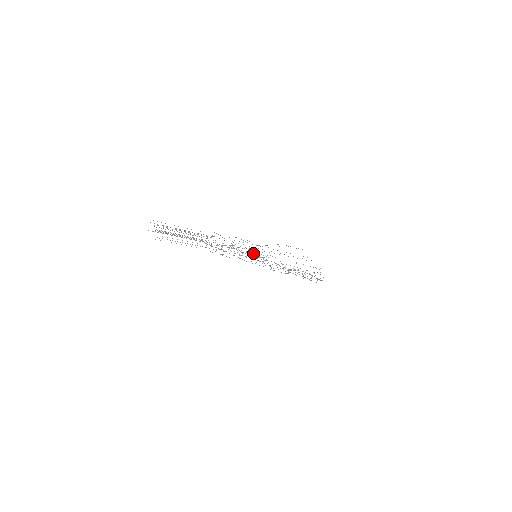
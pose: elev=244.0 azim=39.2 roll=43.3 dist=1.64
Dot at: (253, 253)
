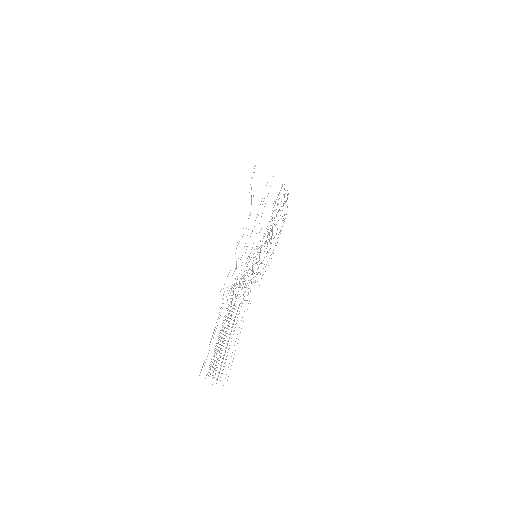
Dot at: (257, 262)
